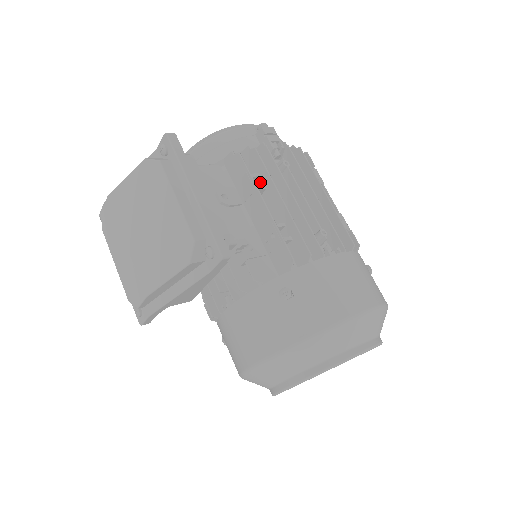
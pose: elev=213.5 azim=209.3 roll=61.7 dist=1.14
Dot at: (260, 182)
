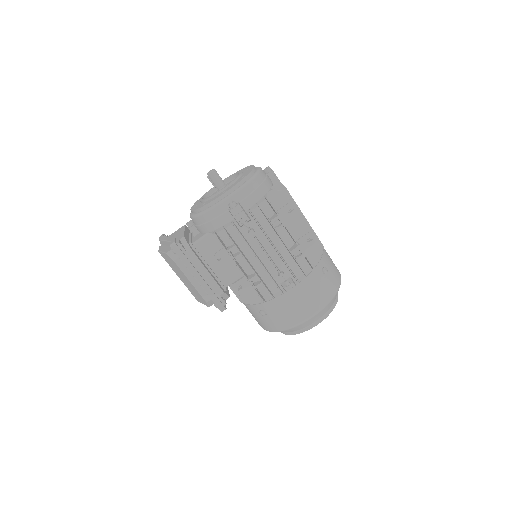
Dot at: occluded
